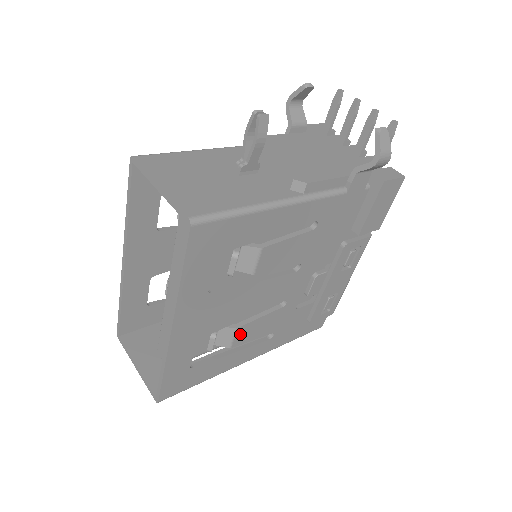
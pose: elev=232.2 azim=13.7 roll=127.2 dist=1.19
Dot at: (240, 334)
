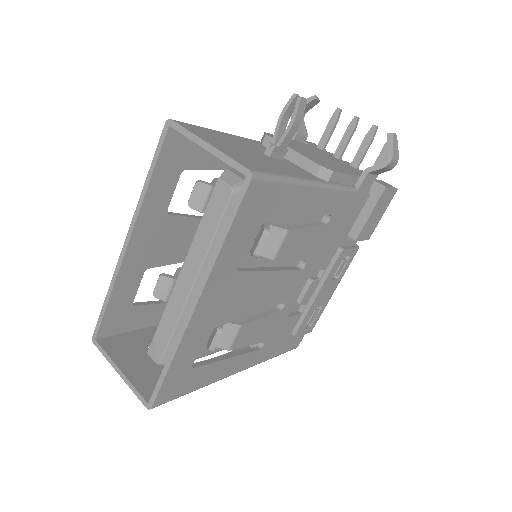
Dot at: (241, 334)
